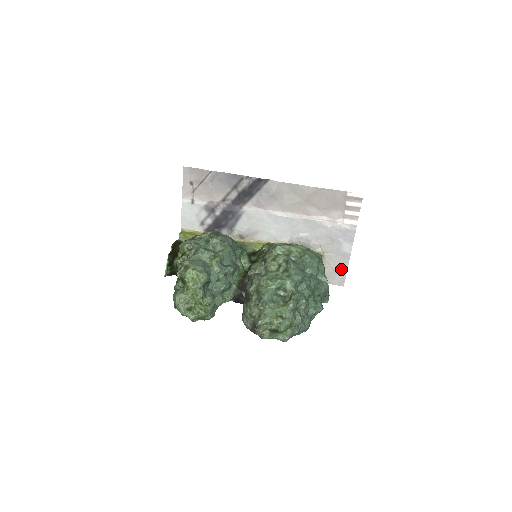
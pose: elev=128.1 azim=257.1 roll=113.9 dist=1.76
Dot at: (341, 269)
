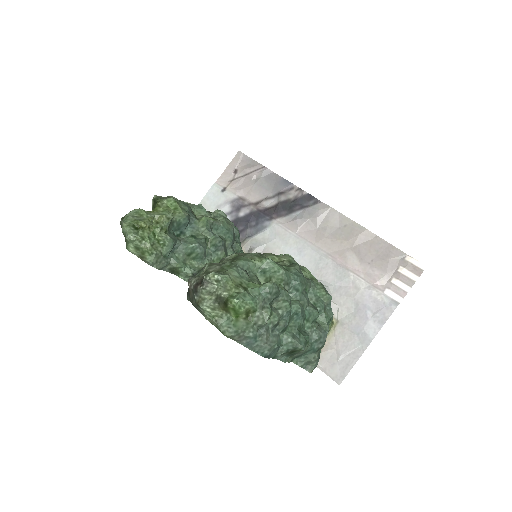
Dot at: (349, 356)
